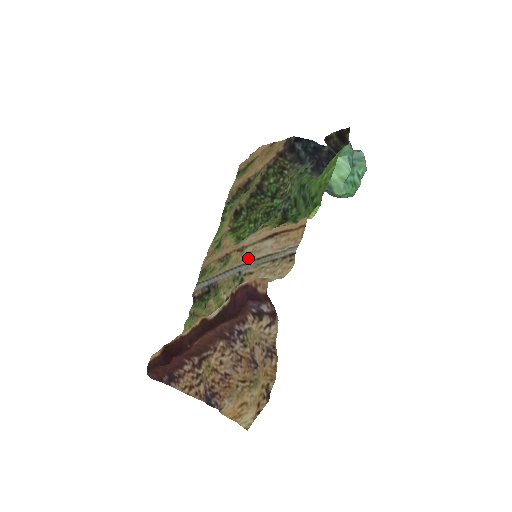
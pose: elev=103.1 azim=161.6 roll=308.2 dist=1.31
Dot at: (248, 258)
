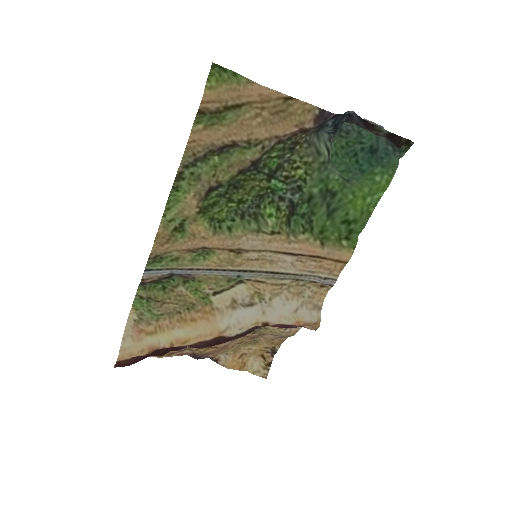
Dot at: (253, 266)
